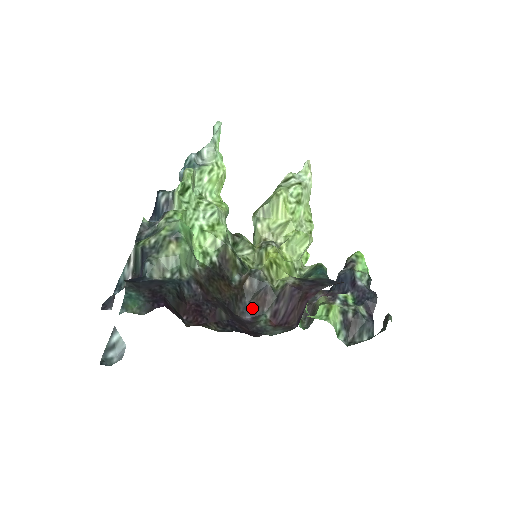
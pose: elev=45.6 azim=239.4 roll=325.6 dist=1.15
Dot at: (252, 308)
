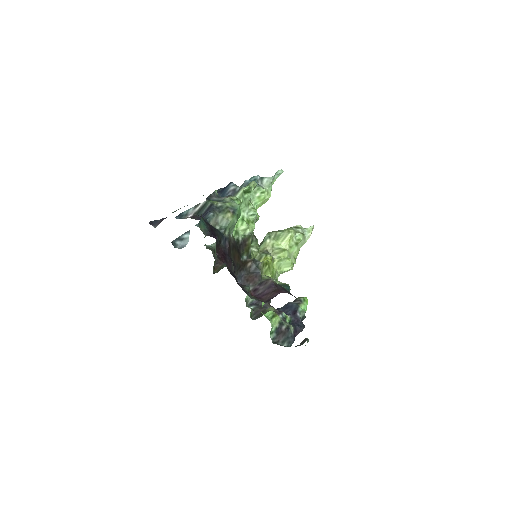
Dot at: (244, 279)
